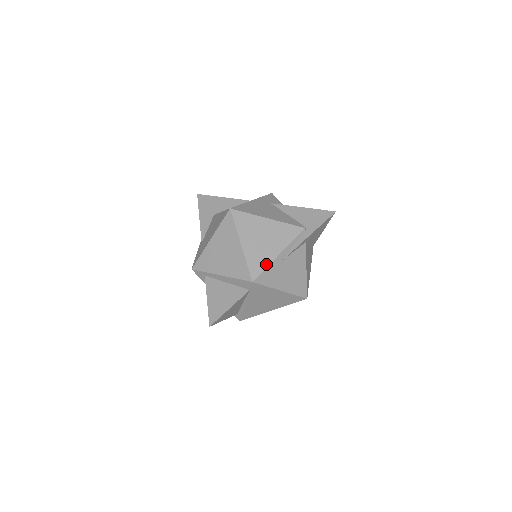
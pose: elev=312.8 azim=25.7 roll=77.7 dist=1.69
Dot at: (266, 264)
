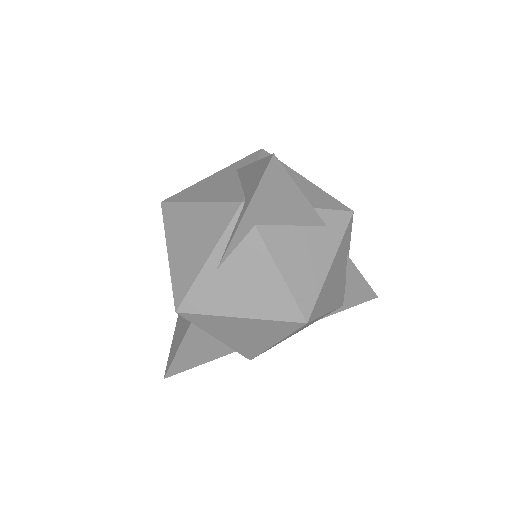
Dot at: (191, 280)
